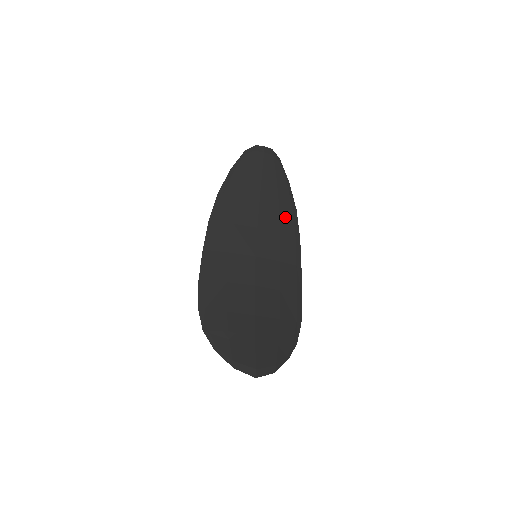
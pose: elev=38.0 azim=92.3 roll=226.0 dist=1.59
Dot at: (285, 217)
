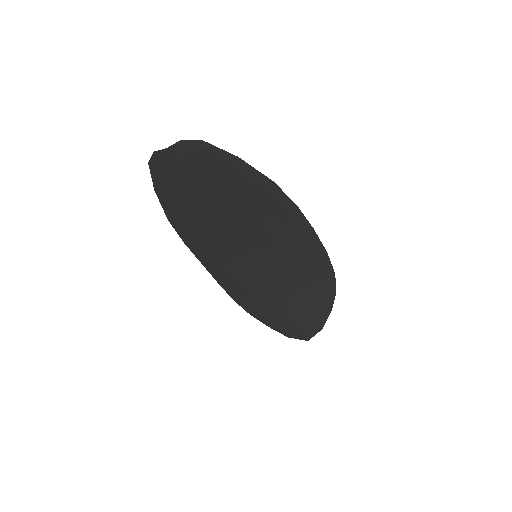
Dot at: (263, 202)
